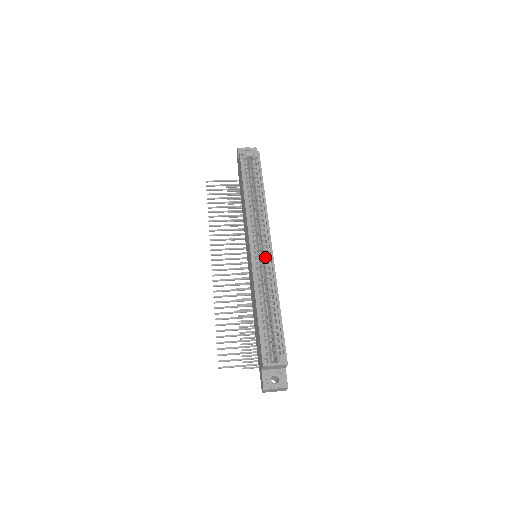
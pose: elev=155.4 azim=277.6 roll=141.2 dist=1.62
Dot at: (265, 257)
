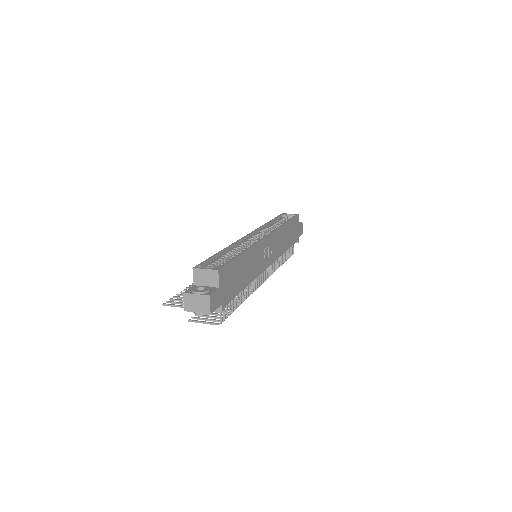
Dot at: occluded
